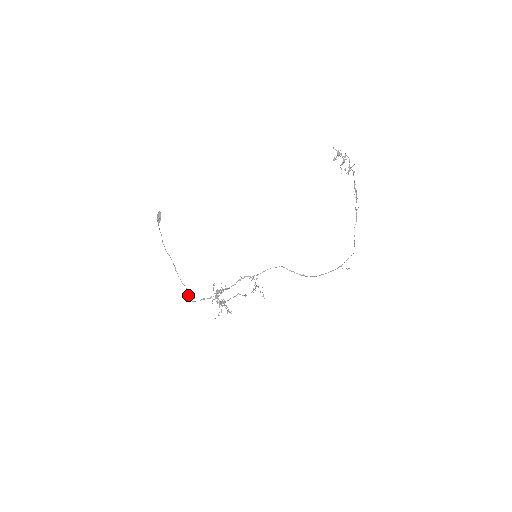
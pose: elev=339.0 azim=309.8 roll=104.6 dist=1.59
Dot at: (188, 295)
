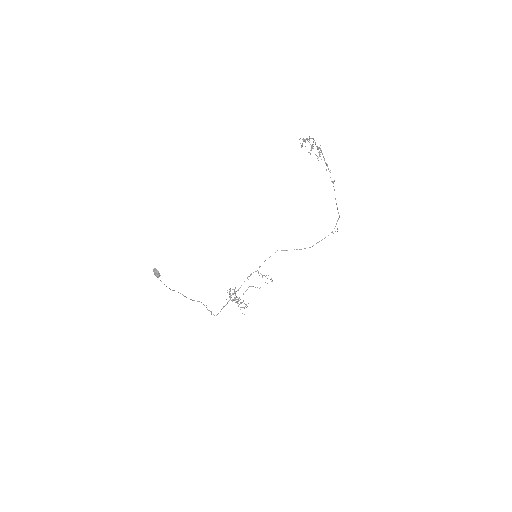
Dot at: (211, 314)
